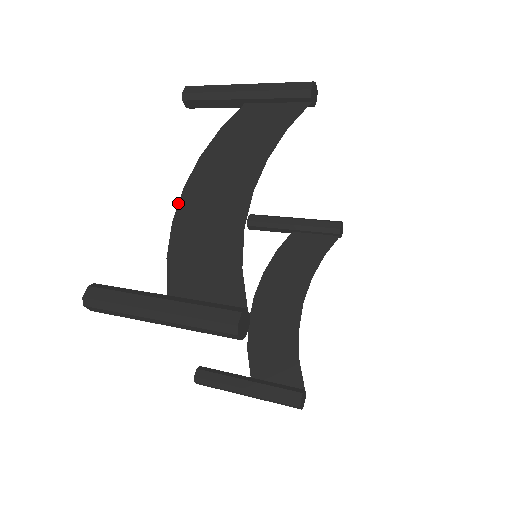
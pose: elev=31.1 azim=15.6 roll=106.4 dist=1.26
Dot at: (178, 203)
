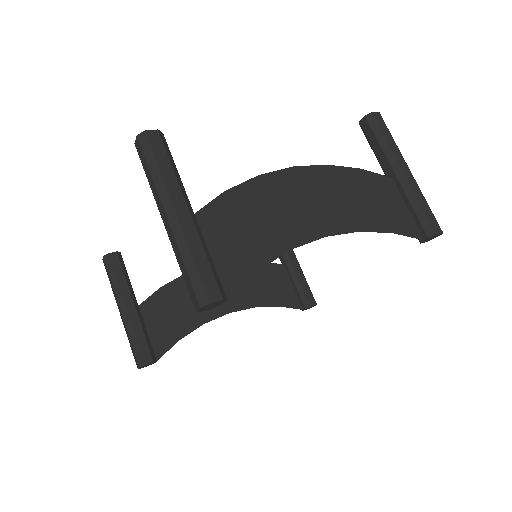
Dot at: (277, 170)
